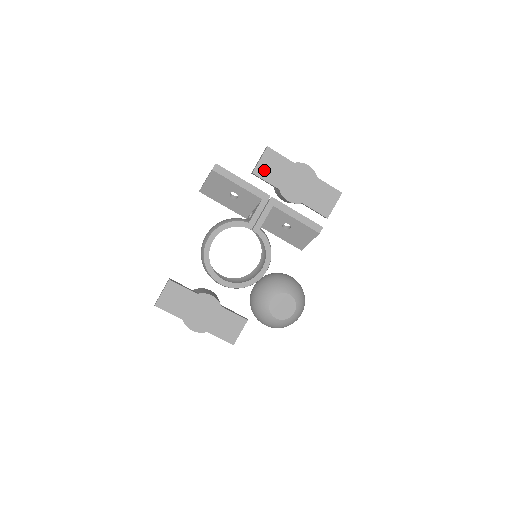
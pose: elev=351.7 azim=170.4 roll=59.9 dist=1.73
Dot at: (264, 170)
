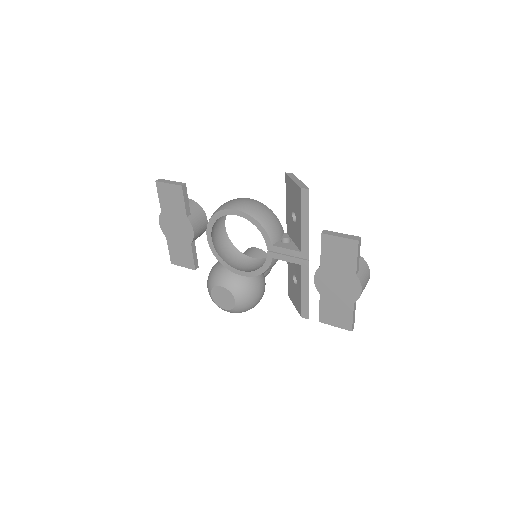
Dot at: (331, 245)
